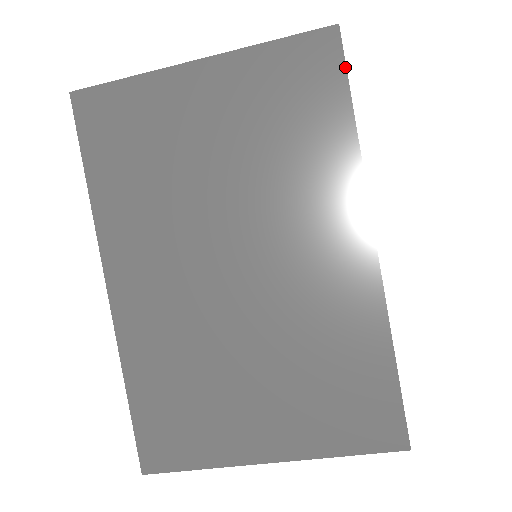
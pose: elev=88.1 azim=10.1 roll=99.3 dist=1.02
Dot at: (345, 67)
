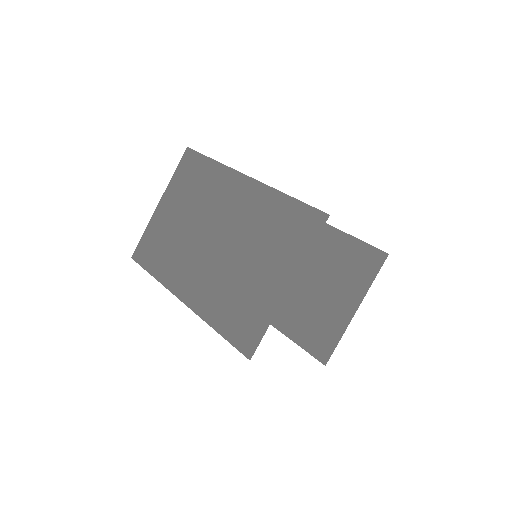
Dot at: (198, 152)
